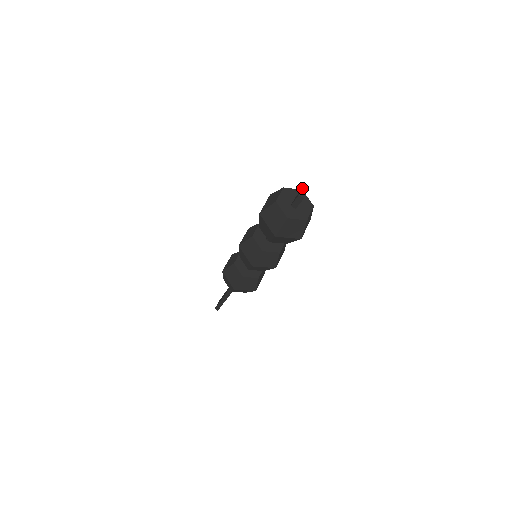
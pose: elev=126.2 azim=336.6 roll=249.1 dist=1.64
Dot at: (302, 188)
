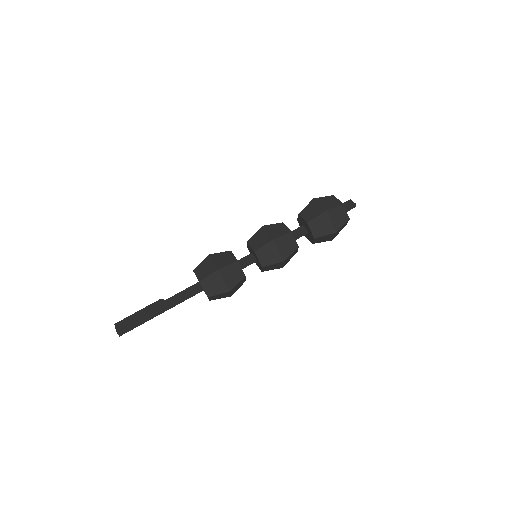
Dot at: occluded
